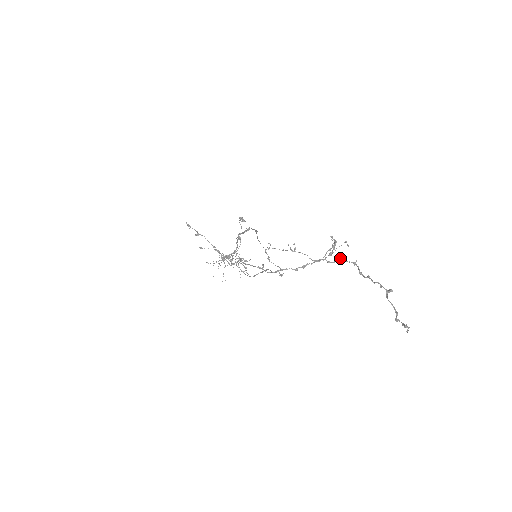
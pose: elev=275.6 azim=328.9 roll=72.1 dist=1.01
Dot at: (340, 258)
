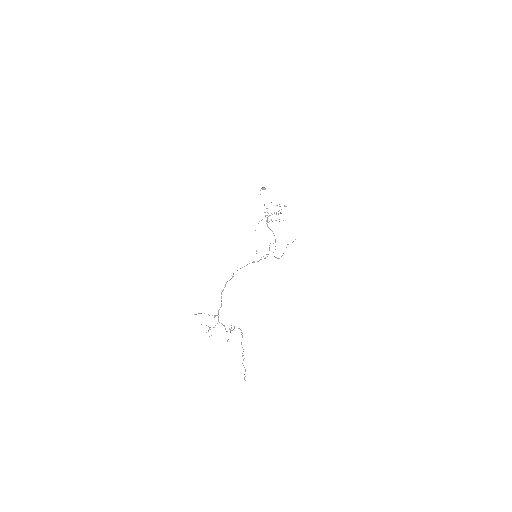
Dot at: occluded
